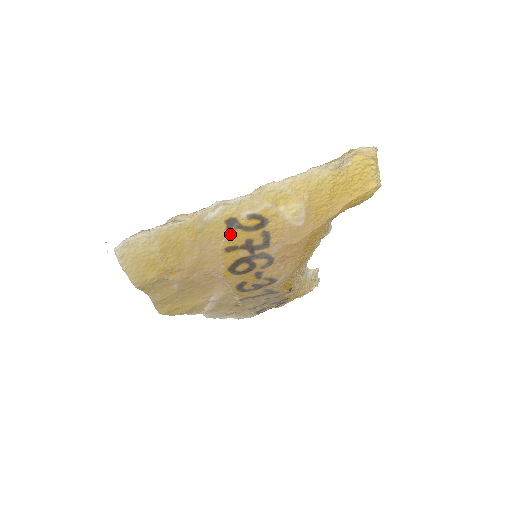
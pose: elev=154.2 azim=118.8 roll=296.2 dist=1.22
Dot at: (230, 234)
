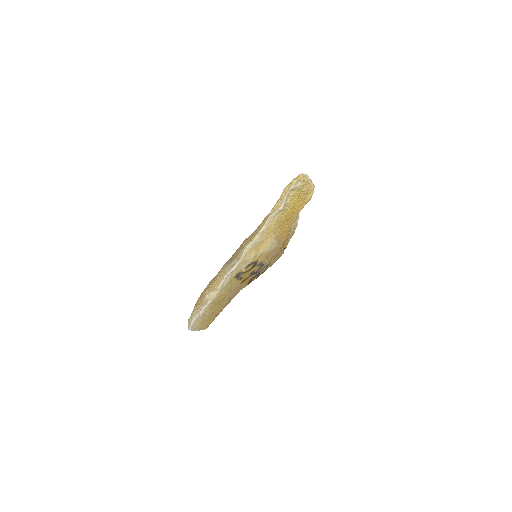
Dot at: (240, 278)
